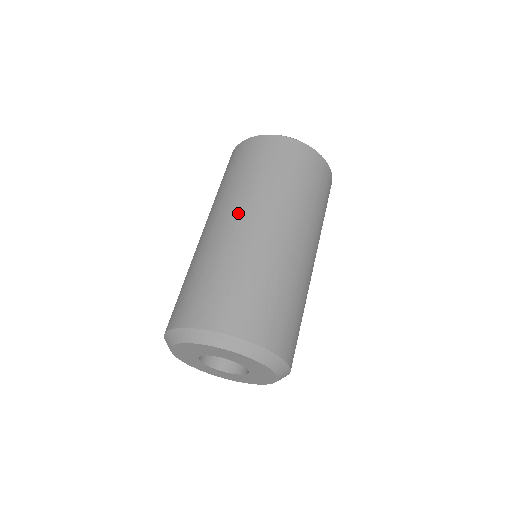
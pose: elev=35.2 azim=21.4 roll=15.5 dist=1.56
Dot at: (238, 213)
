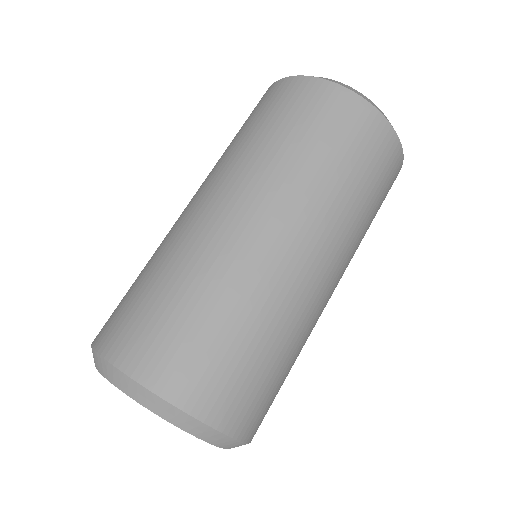
Dot at: (193, 196)
